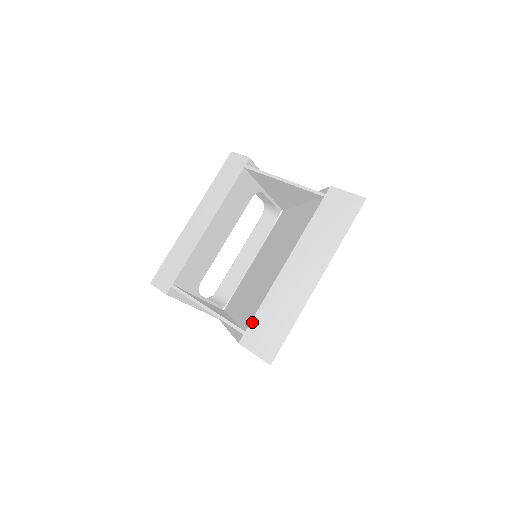
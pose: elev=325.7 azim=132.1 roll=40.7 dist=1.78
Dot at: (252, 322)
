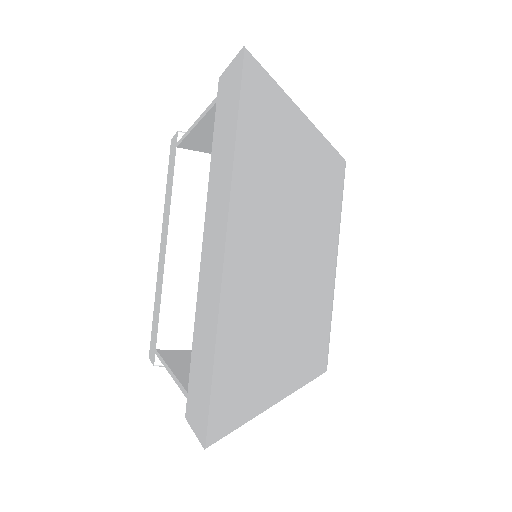
Dot at: (190, 372)
